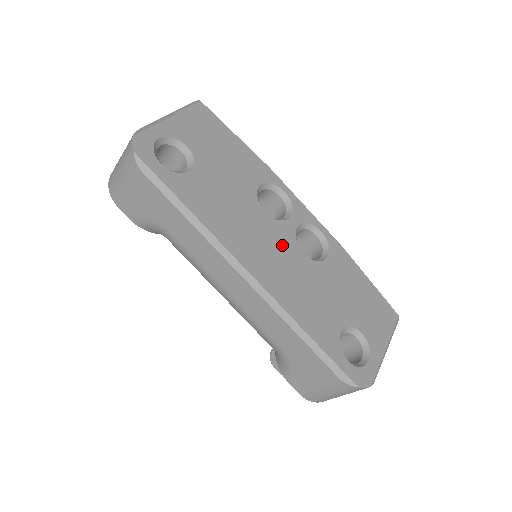
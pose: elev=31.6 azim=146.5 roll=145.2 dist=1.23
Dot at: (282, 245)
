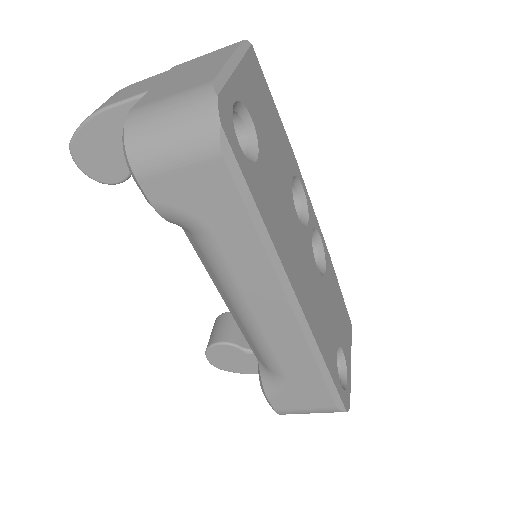
Dot at: (308, 260)
